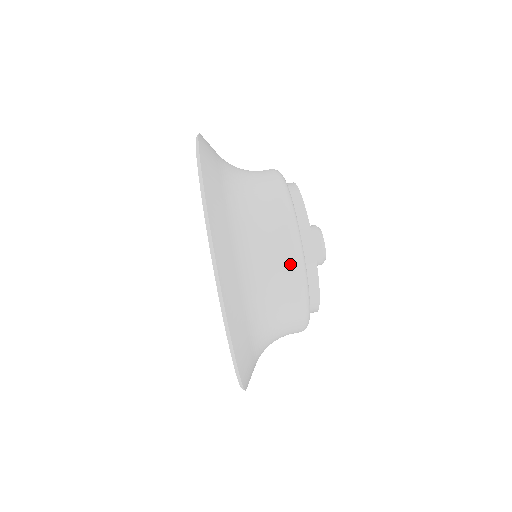
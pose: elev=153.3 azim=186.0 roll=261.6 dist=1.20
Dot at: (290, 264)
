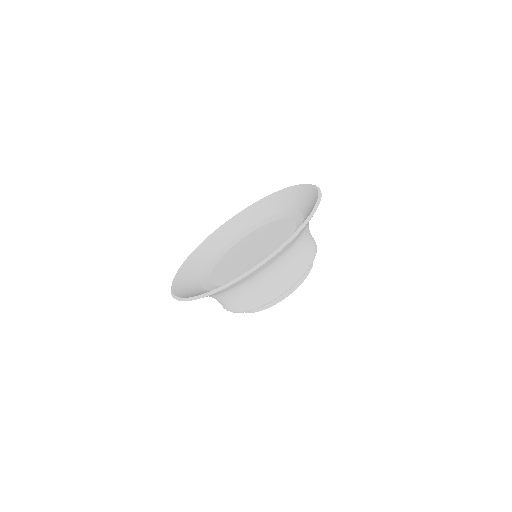
Dot at: (313, 250)
